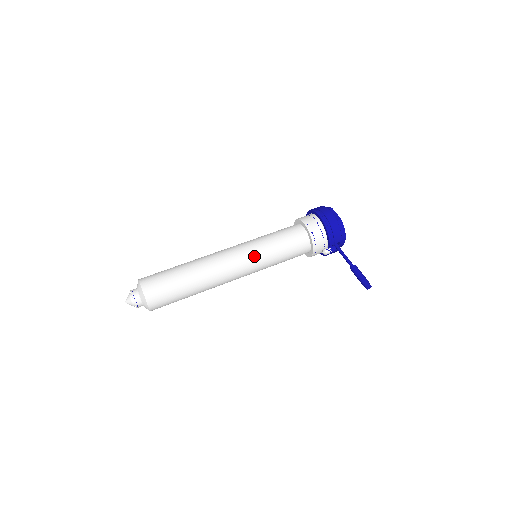
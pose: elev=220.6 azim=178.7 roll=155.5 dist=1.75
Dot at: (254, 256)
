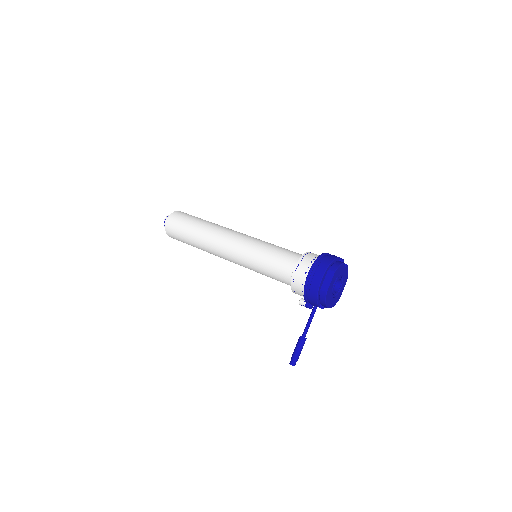
Dot at: (242, 260)
